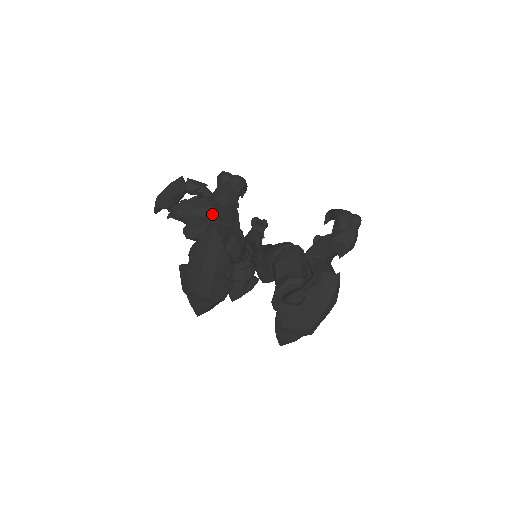
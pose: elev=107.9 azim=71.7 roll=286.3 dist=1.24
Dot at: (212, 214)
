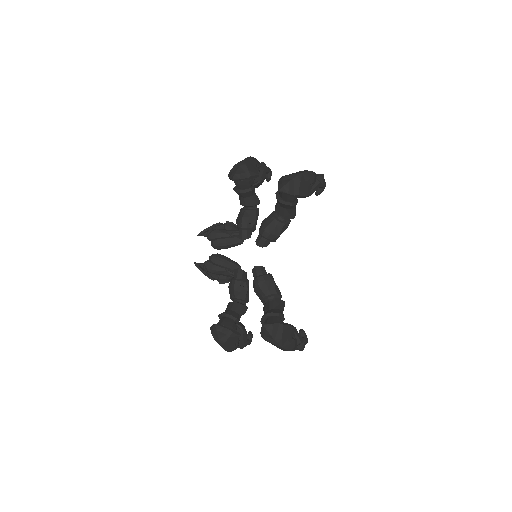
Dot at: occluded
